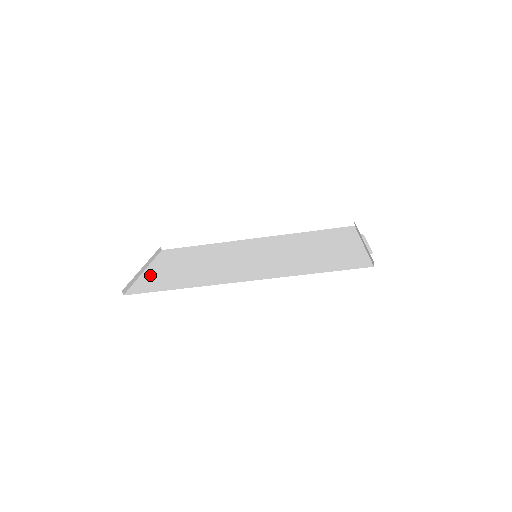
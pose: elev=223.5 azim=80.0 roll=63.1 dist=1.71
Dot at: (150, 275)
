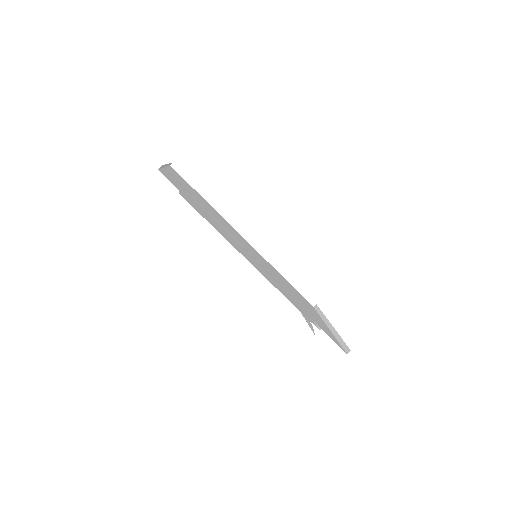
Dot at: (173, 177)
